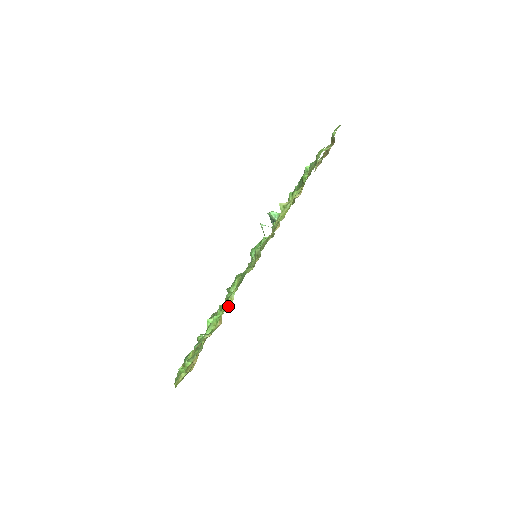
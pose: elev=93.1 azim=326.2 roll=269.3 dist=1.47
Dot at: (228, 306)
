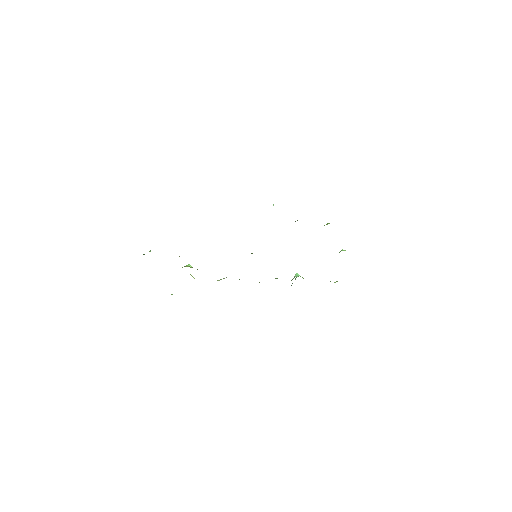
Dot at: occluded
